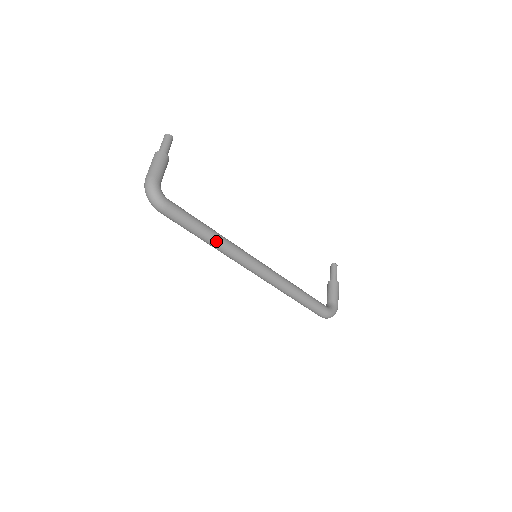
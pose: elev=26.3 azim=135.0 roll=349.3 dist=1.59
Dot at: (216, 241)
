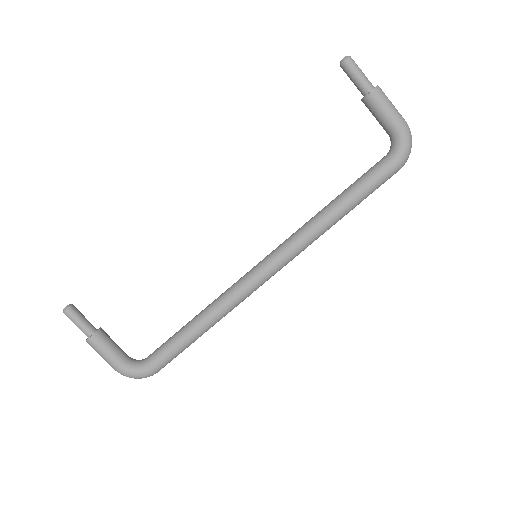
Dot at: (214, 323)
